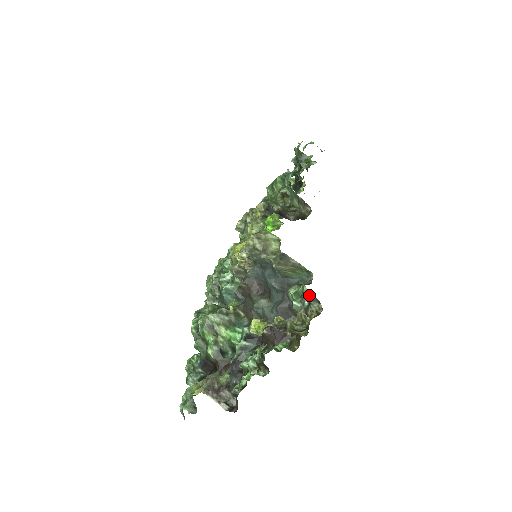
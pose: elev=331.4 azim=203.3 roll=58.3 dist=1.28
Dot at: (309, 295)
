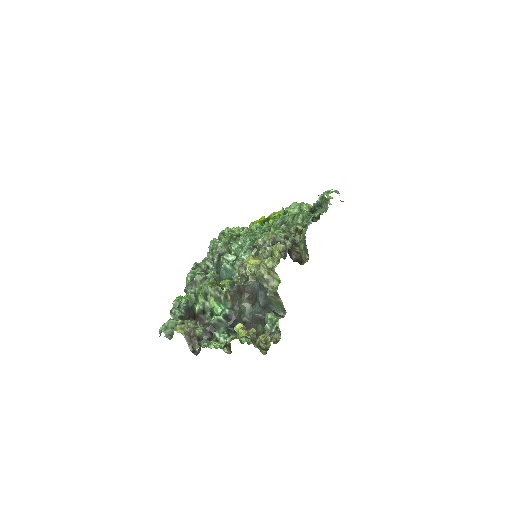
Dot at: (278, 327)
